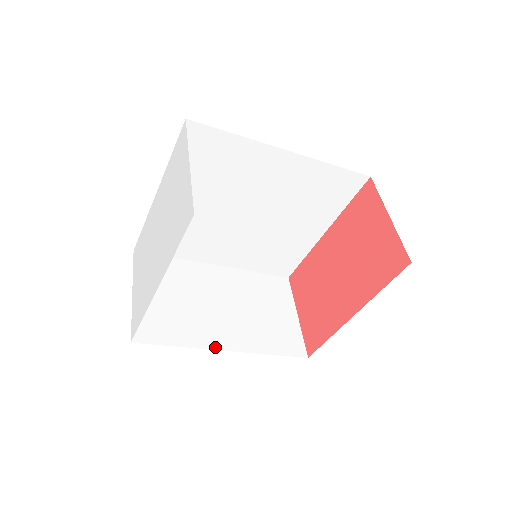
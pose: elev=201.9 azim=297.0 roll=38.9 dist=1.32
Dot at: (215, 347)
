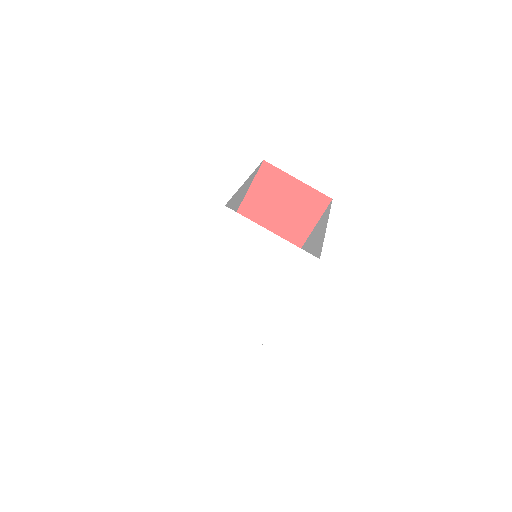
Dot at: occluded
